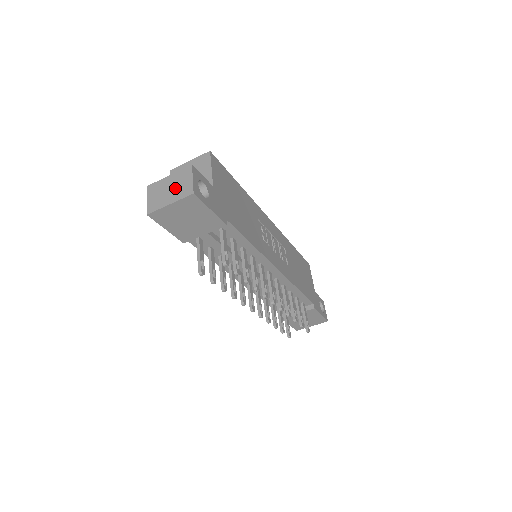
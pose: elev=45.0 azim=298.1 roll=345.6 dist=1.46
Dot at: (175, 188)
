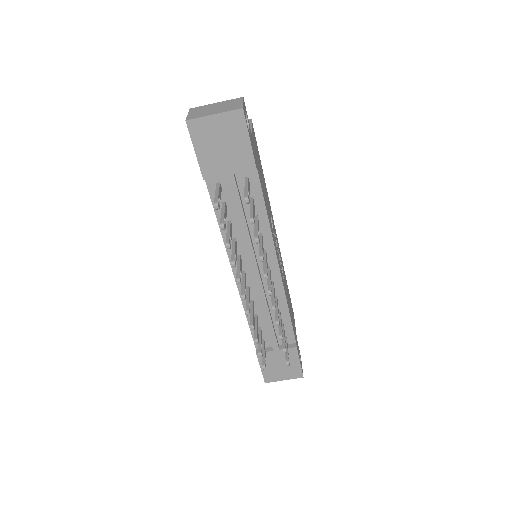
Dot at: (222, 107)
